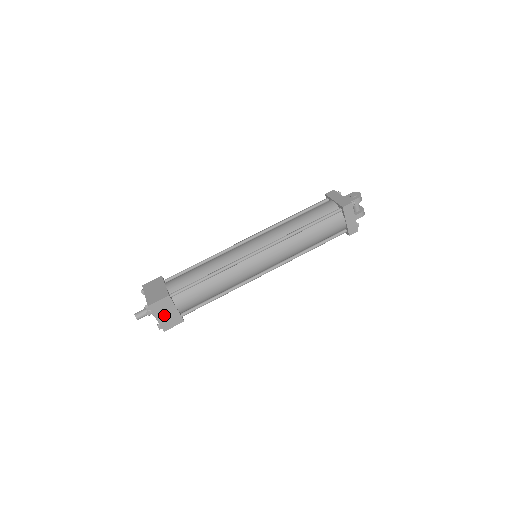
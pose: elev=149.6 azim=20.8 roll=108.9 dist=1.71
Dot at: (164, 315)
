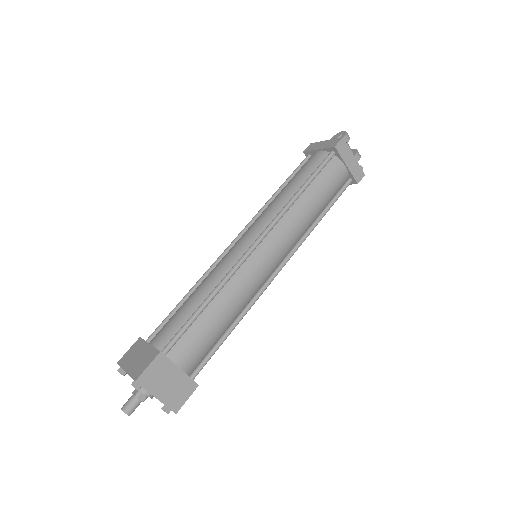
Dot at: (165, 387)
